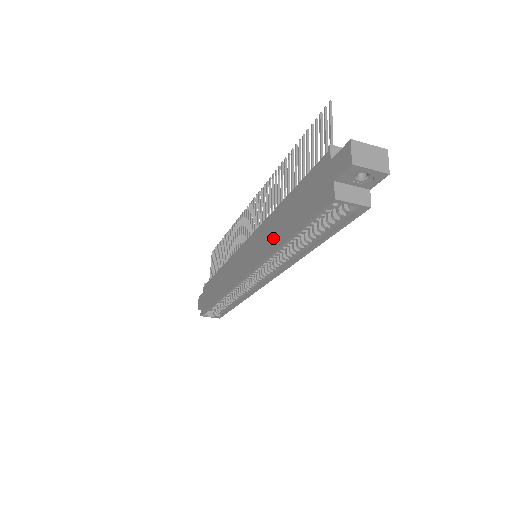
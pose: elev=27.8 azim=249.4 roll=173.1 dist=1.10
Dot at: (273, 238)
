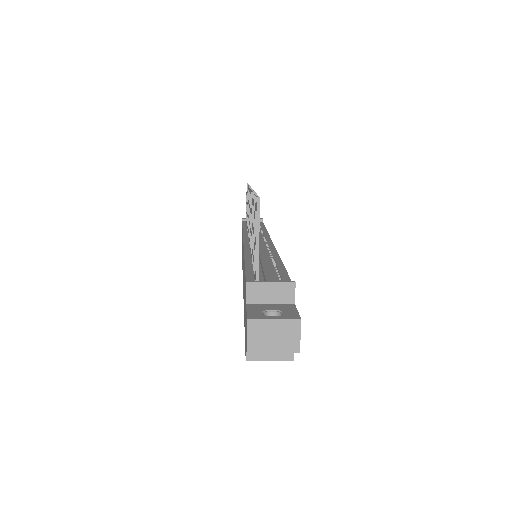
Dot at: occluded
